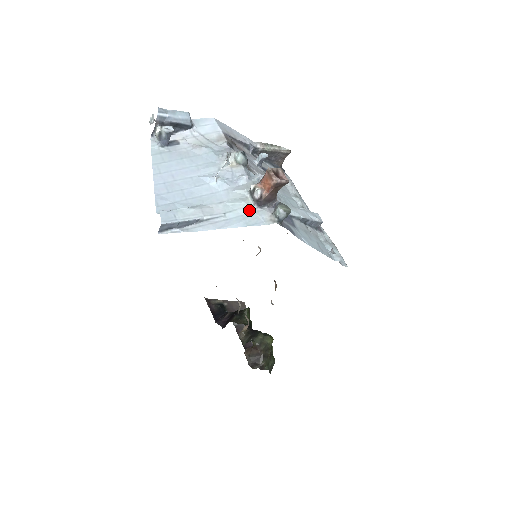
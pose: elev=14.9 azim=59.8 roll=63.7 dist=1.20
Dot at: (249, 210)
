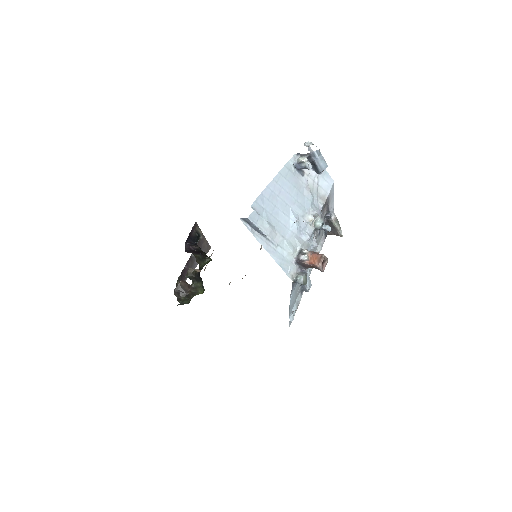
Dot at: (290, 258)
